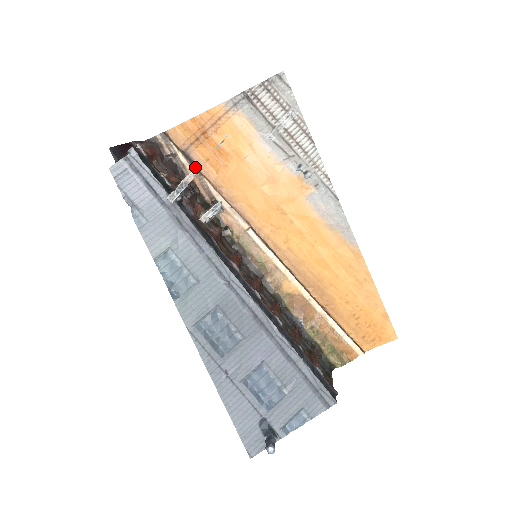
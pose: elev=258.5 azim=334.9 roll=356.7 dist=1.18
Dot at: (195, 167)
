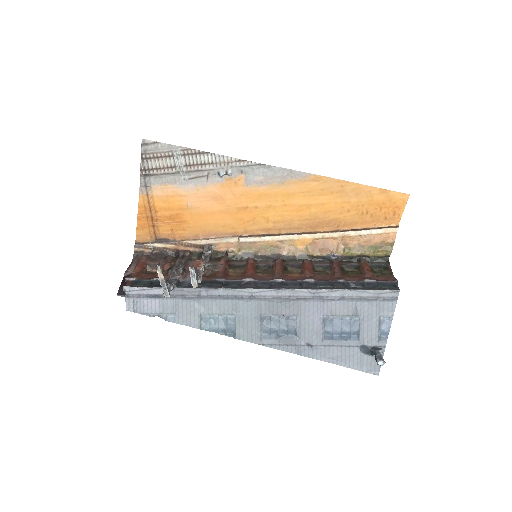
Dot at: (171, 242)
